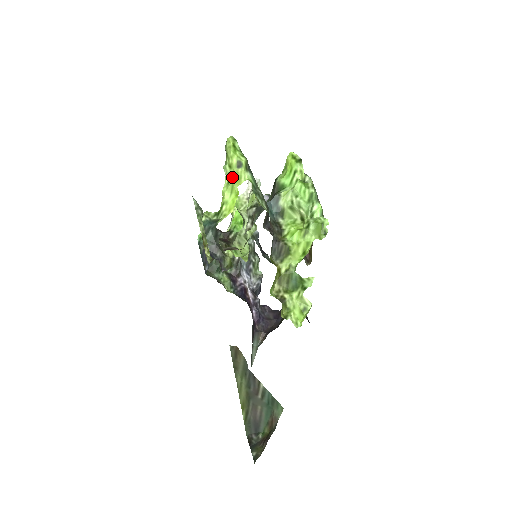
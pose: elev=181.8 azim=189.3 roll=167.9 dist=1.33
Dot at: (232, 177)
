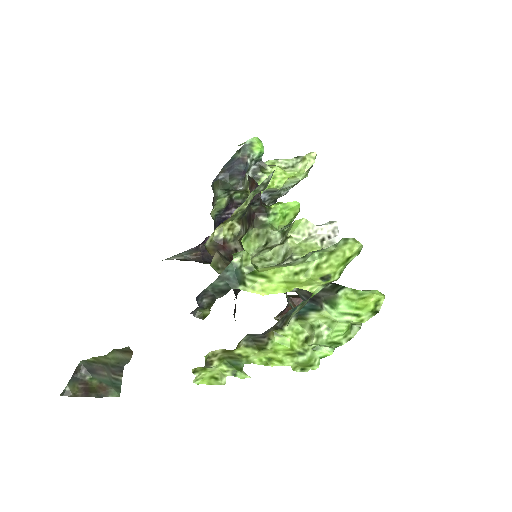
Dot at: (304, 278)
